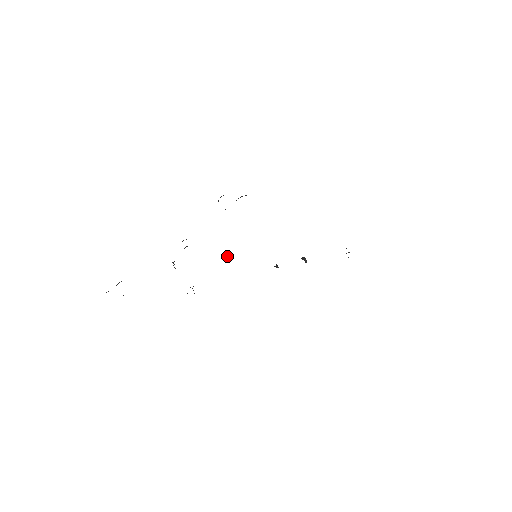
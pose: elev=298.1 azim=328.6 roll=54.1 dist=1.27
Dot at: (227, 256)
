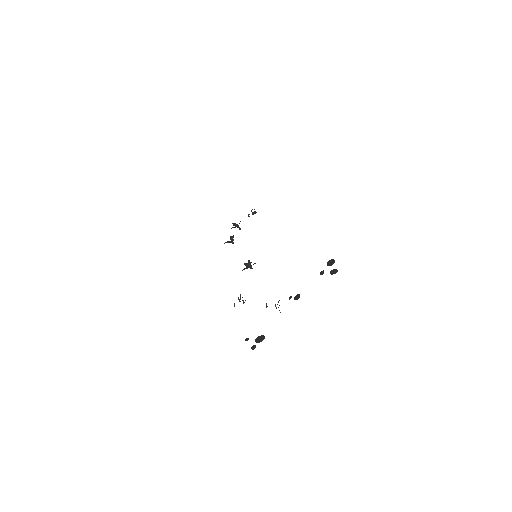
Dot at: (250, 266)
